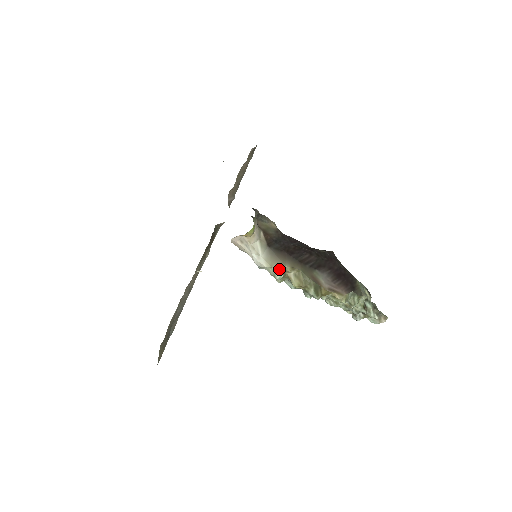
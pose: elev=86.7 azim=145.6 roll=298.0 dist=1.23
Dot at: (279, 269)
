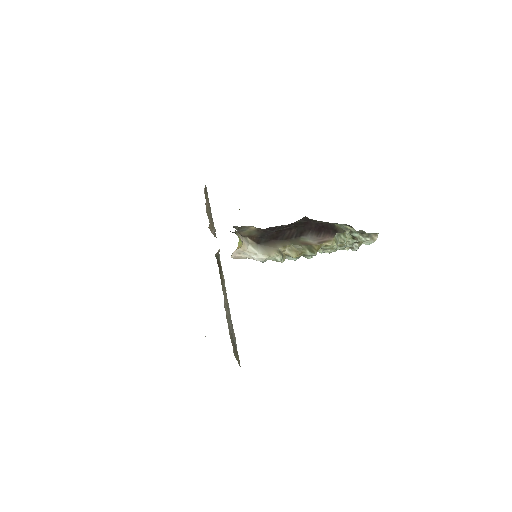
Dot at: (276, 254)
